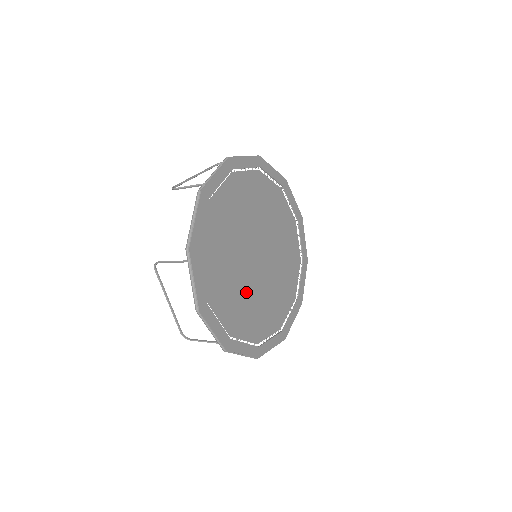
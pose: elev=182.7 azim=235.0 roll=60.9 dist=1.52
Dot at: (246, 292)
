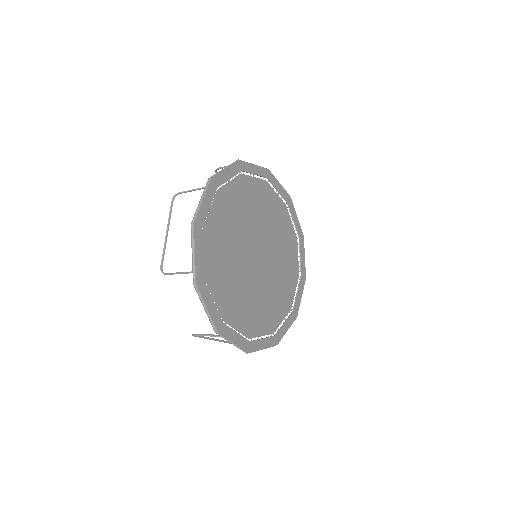
Dot at: (266, 292)
